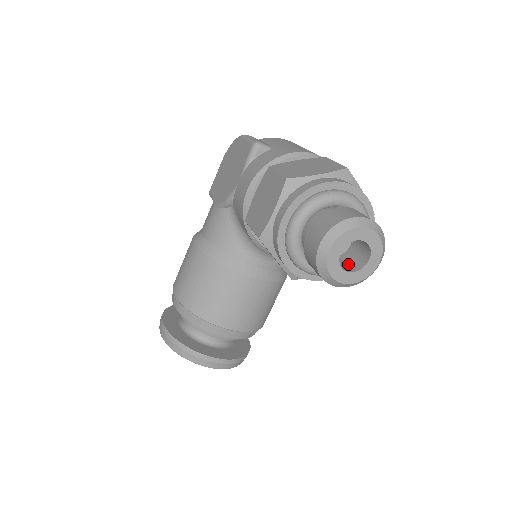
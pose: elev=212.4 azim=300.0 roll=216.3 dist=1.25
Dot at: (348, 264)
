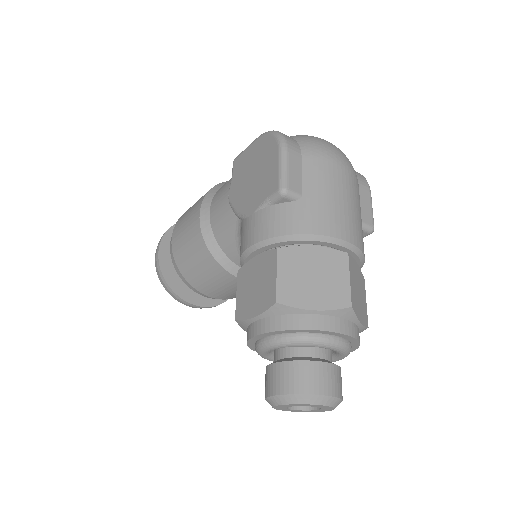
Dot at: occluded
